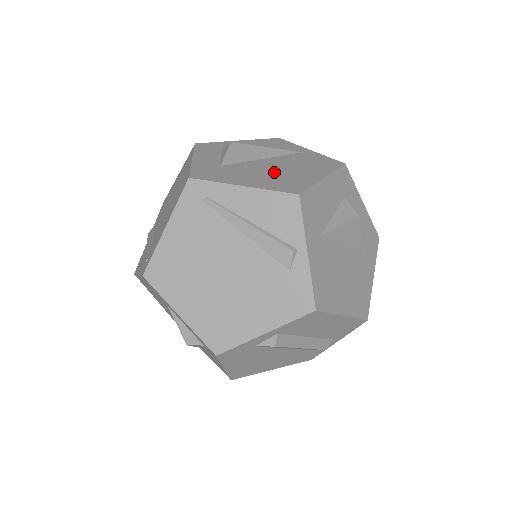
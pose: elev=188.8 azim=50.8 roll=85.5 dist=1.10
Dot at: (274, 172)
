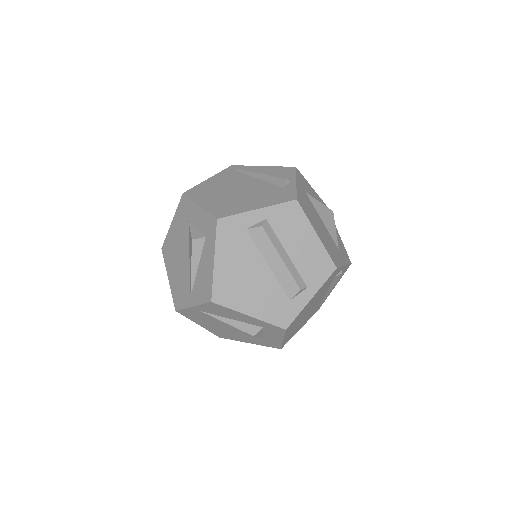
Dot at: occluded
